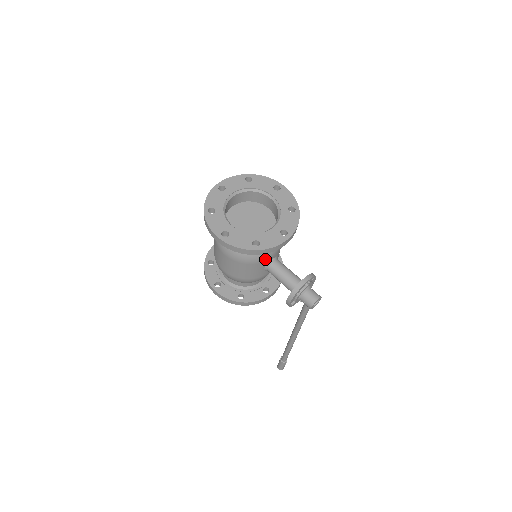
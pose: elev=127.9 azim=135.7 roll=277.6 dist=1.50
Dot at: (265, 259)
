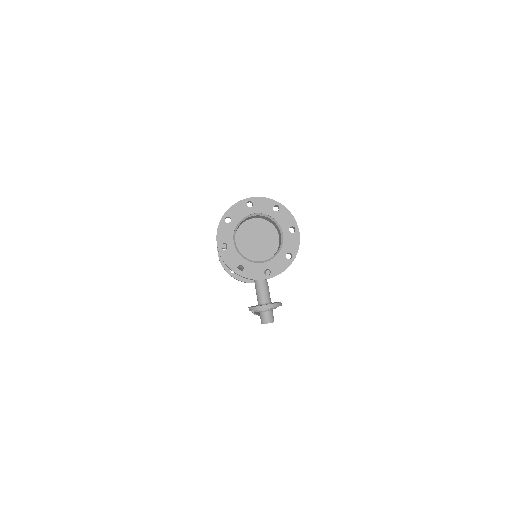
Dot at: occluded
